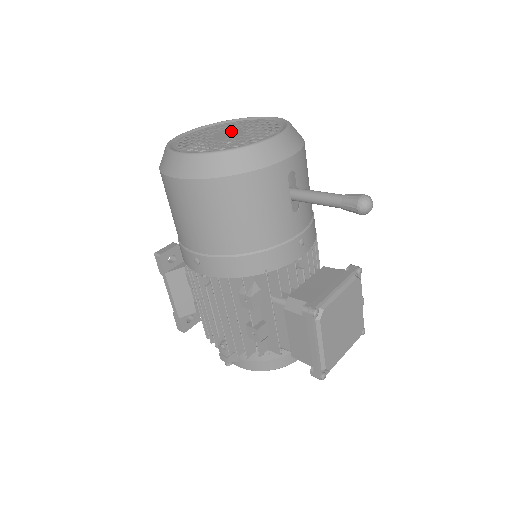
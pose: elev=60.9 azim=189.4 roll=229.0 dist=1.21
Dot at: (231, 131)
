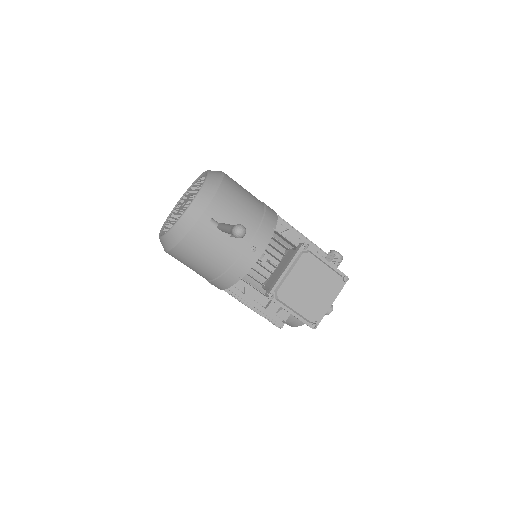
Dot at: (187, 198)
